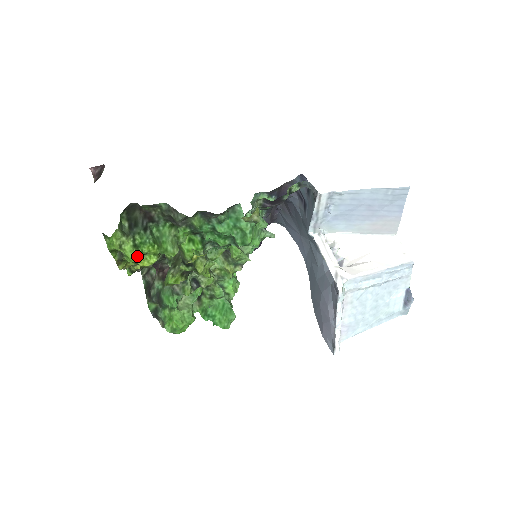
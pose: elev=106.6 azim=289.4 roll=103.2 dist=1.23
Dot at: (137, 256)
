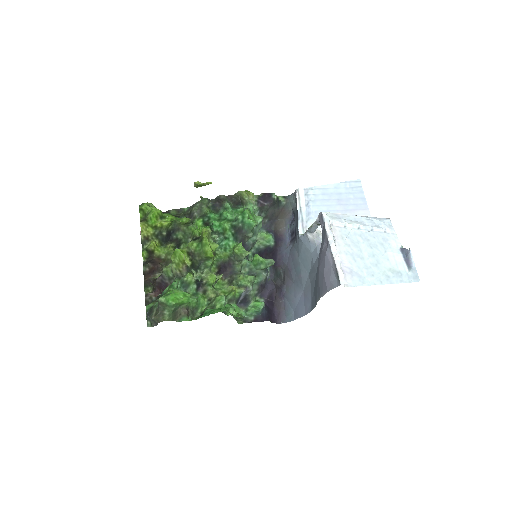
Dot at: occluded
